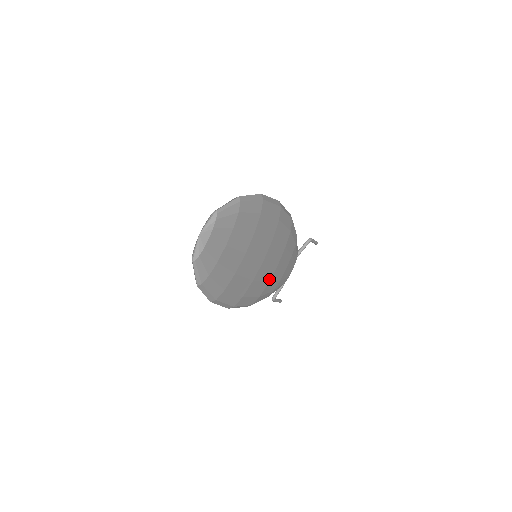
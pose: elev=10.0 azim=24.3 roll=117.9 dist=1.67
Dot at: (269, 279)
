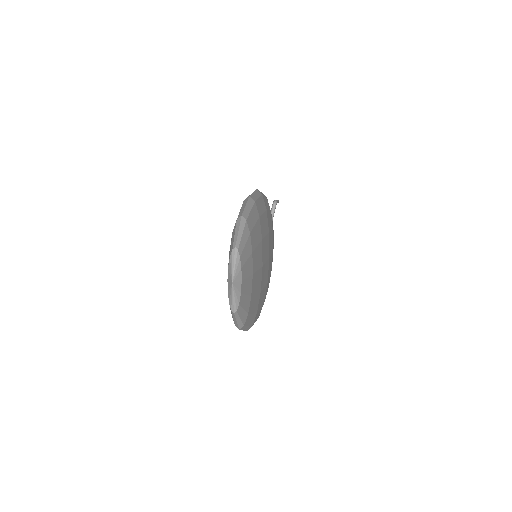
Dot at: (271, 269)
